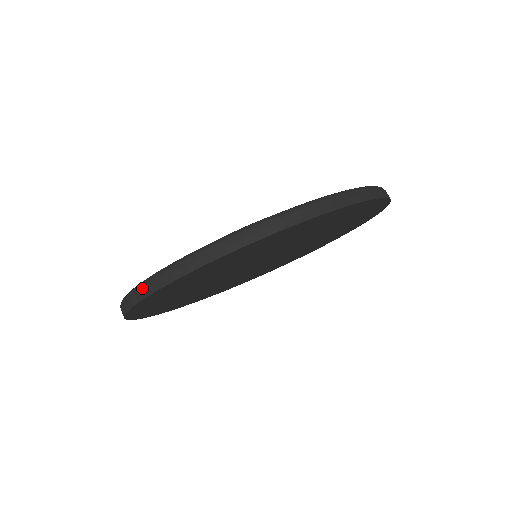
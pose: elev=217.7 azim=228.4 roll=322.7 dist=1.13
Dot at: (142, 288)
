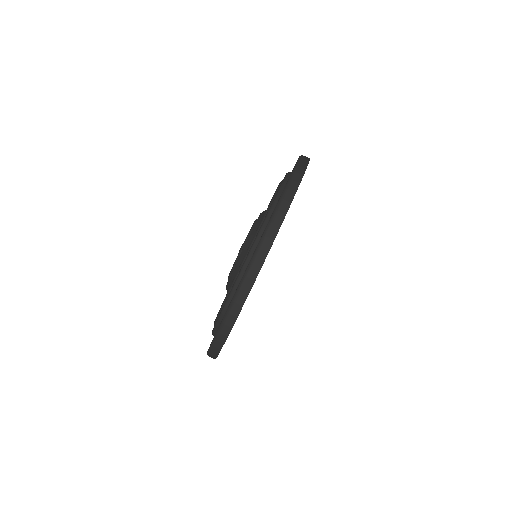
Dot at: (234, 307)
